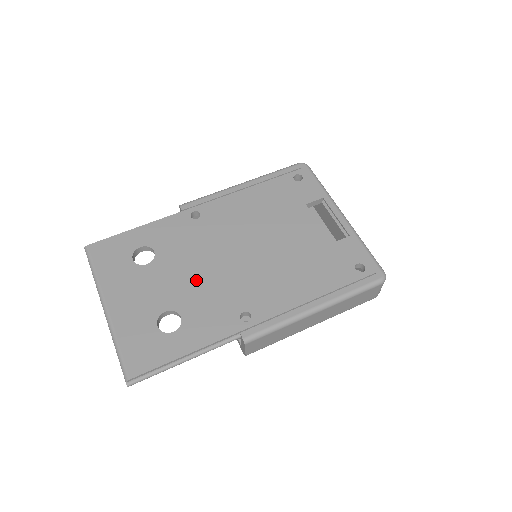
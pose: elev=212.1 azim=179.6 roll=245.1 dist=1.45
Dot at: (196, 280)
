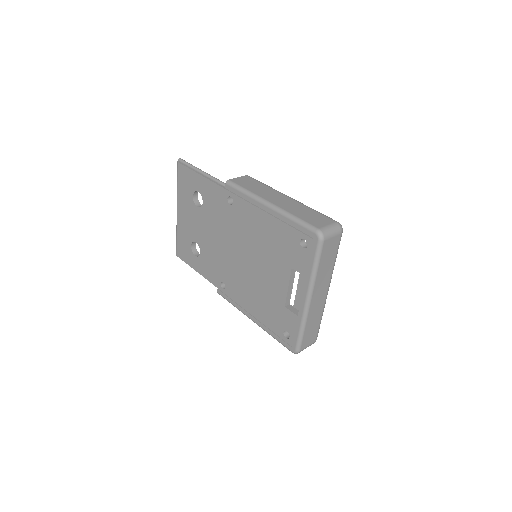
Dot at: (213, 243)
